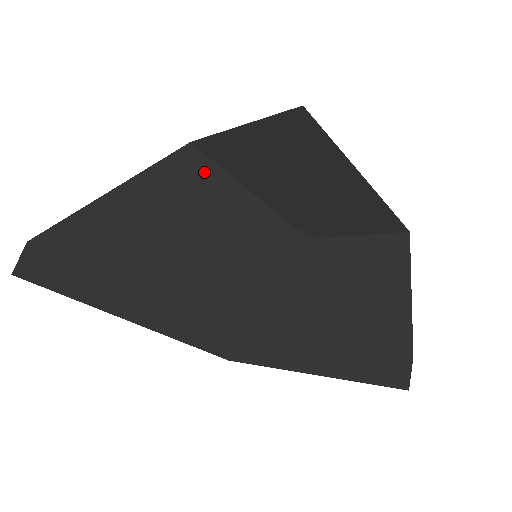
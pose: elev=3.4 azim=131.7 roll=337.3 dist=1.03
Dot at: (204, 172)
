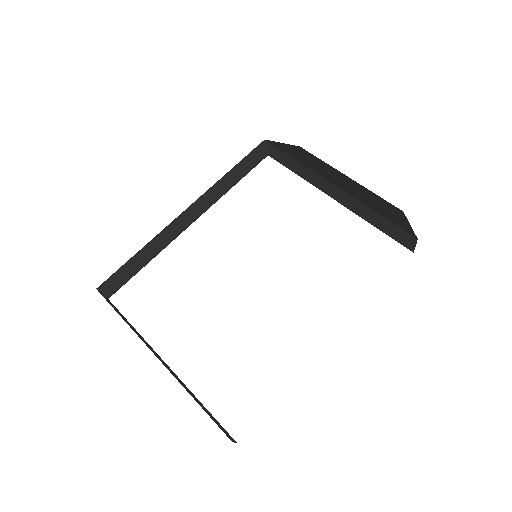
Dot at: occluded
